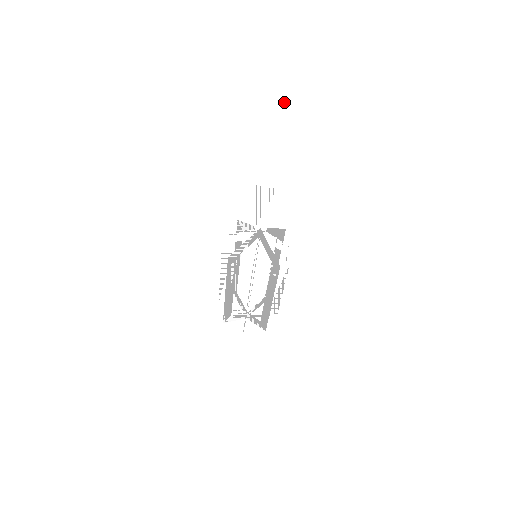
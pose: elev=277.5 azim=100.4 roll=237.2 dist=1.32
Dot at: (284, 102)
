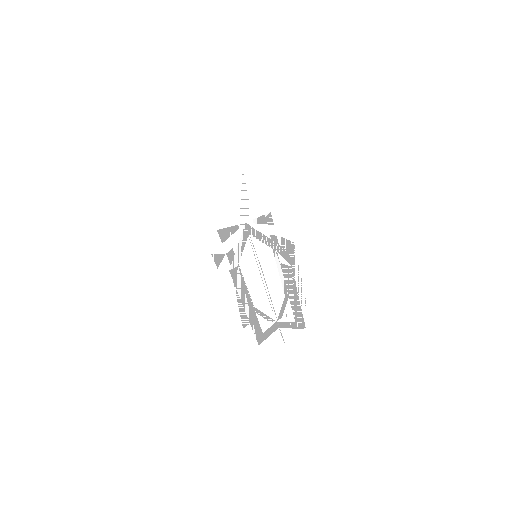
Dot at: (201, 62)
